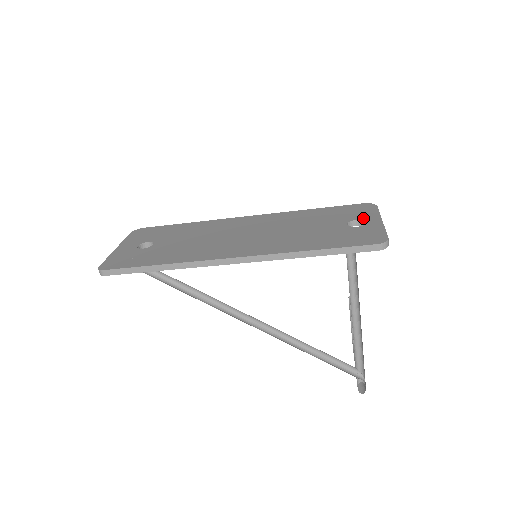
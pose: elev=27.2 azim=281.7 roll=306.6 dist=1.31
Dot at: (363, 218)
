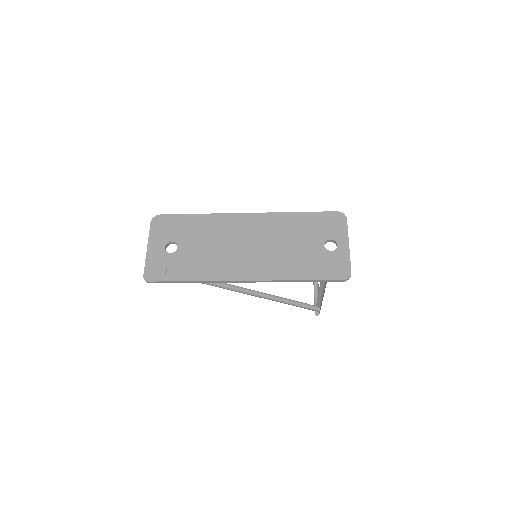
Dot at: (336, 238)
